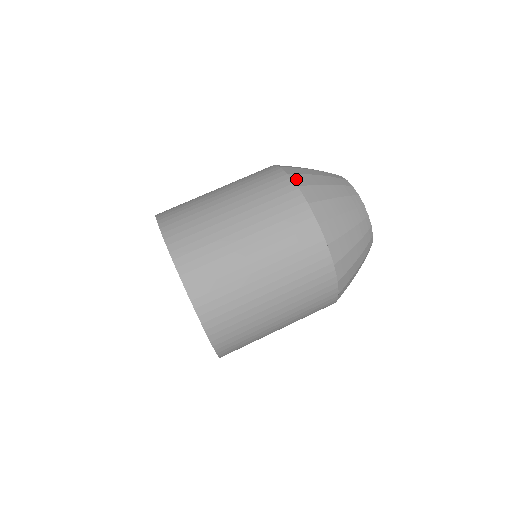
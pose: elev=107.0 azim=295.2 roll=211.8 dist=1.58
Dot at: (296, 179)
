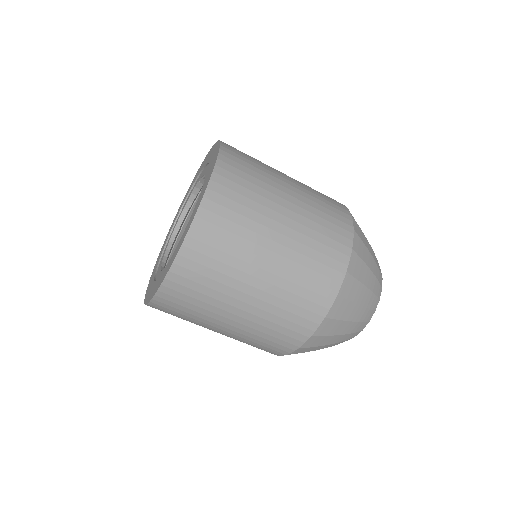
Dot at: (353, 261)
